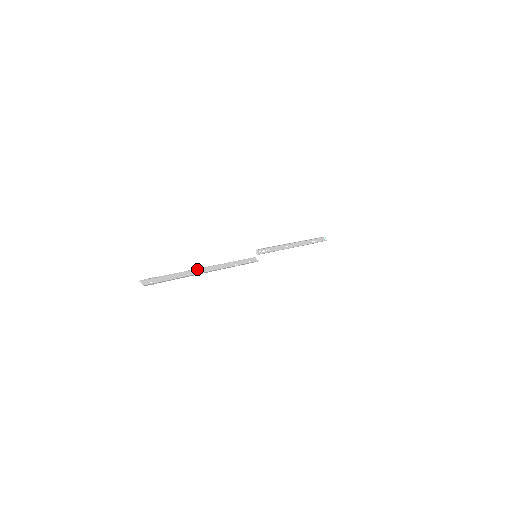
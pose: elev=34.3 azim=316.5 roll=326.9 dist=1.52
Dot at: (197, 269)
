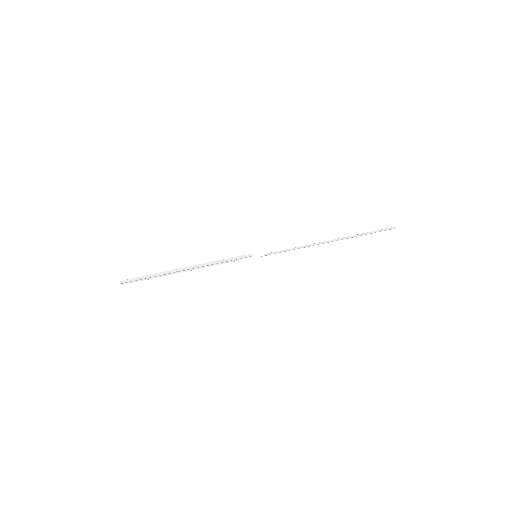
Dot at: (177, 272)
